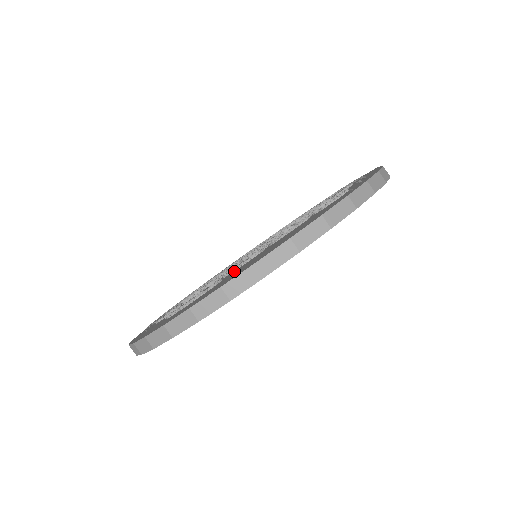
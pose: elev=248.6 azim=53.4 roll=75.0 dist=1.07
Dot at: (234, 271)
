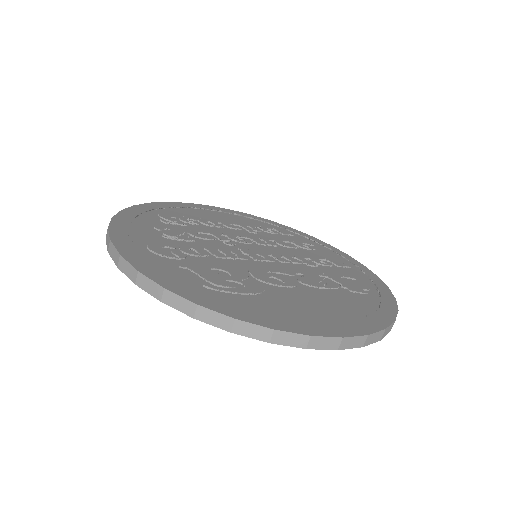
Dot at: (273, 287)
